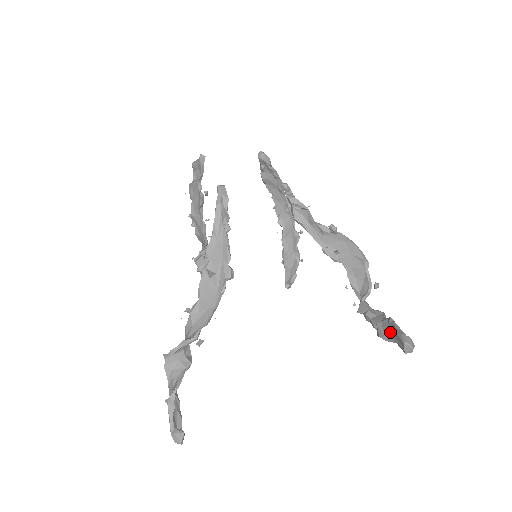
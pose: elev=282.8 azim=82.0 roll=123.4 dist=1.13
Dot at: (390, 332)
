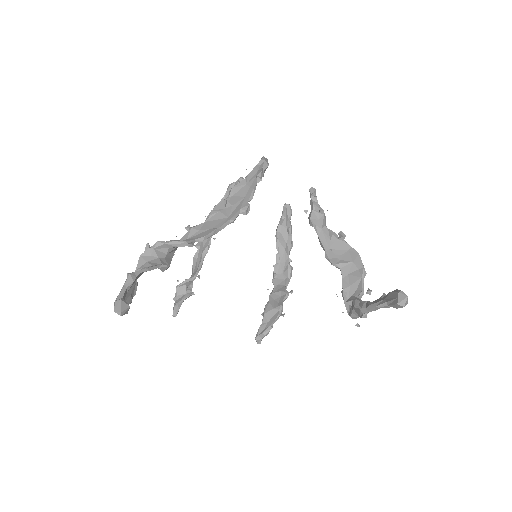
Dot at: (382, 299)
